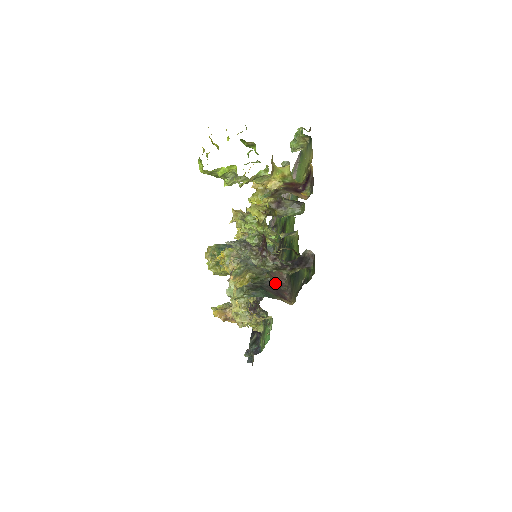
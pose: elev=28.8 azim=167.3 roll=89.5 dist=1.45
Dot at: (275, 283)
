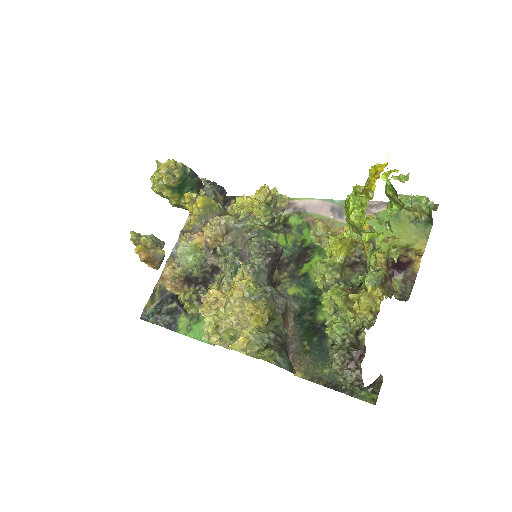
Dot at: occluded
